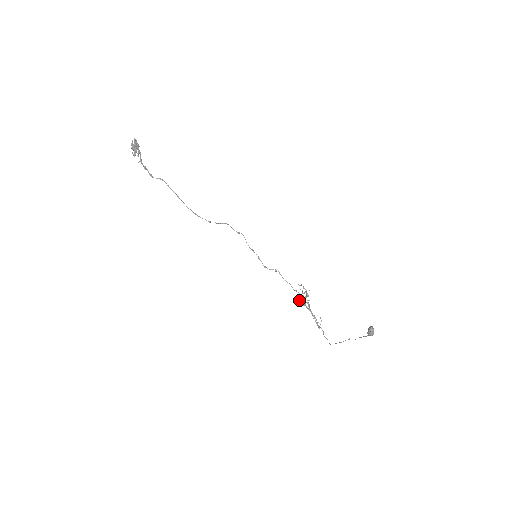
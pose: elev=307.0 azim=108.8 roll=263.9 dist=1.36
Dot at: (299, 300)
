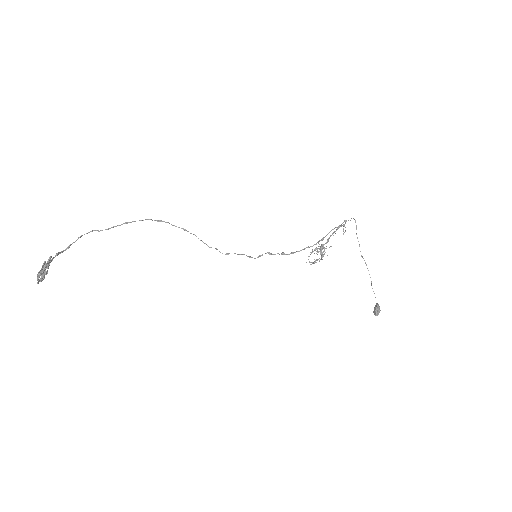
Dot at: occluded
